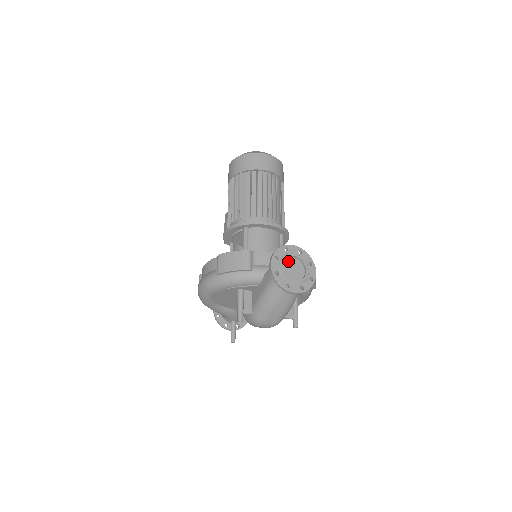
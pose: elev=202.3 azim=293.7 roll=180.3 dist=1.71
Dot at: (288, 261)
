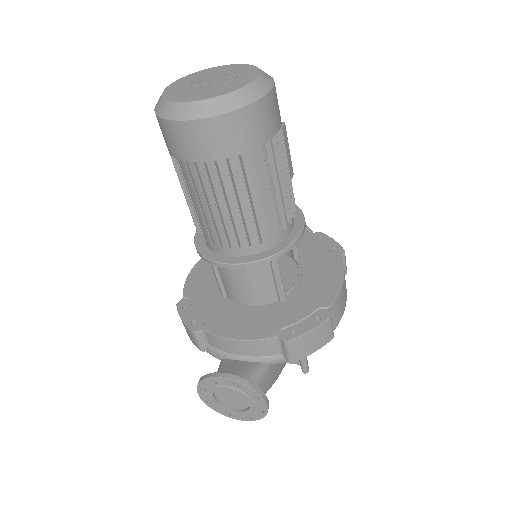
Dot at: (222, 390)
